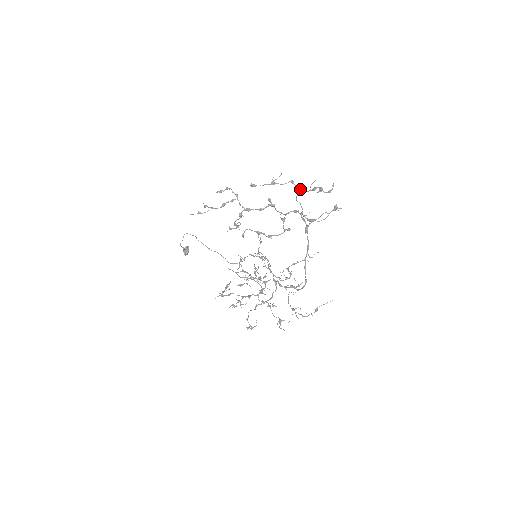
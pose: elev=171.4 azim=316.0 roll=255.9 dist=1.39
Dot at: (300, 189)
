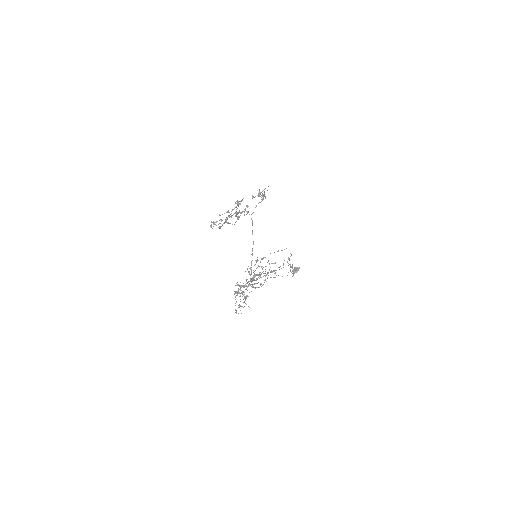
Dot at: (263, 197)
